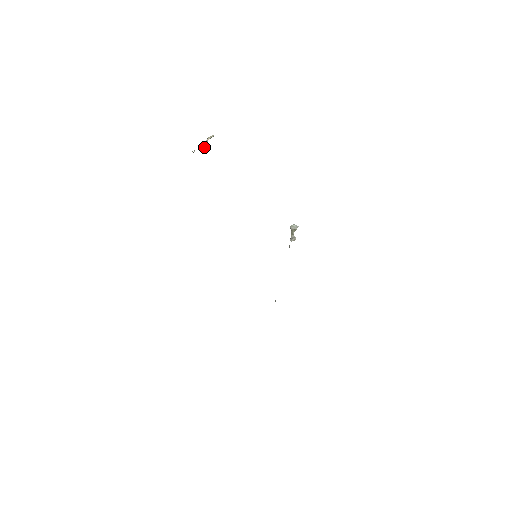
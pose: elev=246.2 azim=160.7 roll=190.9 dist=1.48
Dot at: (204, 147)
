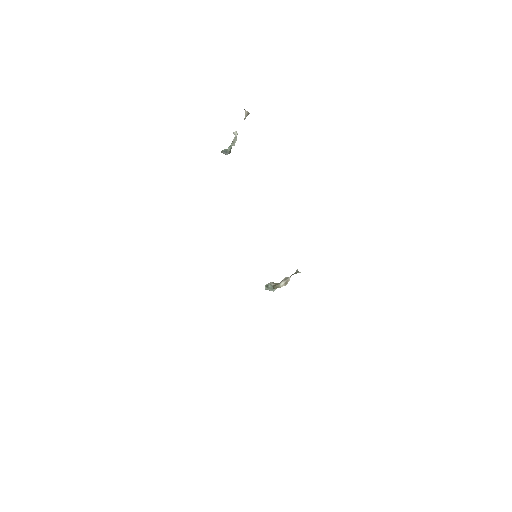
Dot at: (236, 138)
